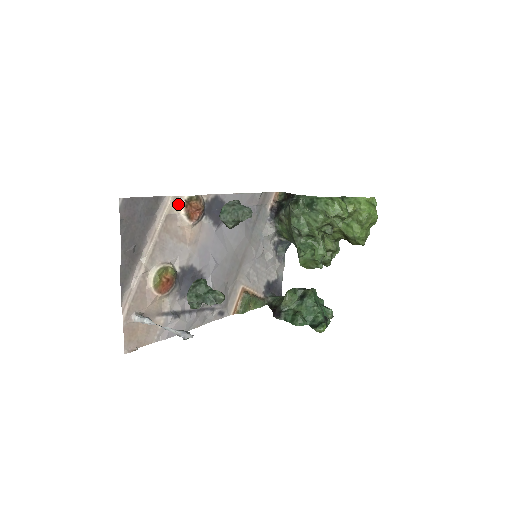
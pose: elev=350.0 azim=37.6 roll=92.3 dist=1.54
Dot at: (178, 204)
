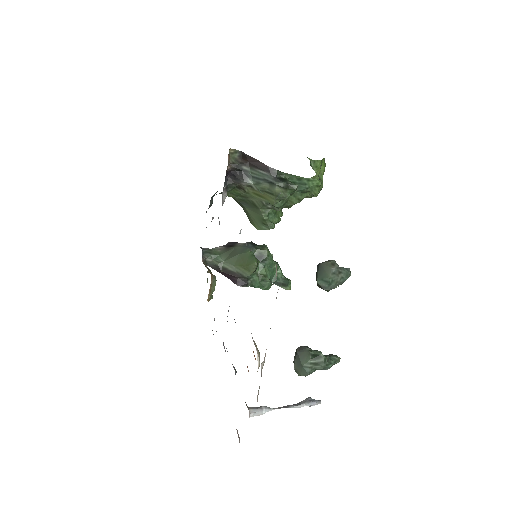
Dot at: (273, 284)
